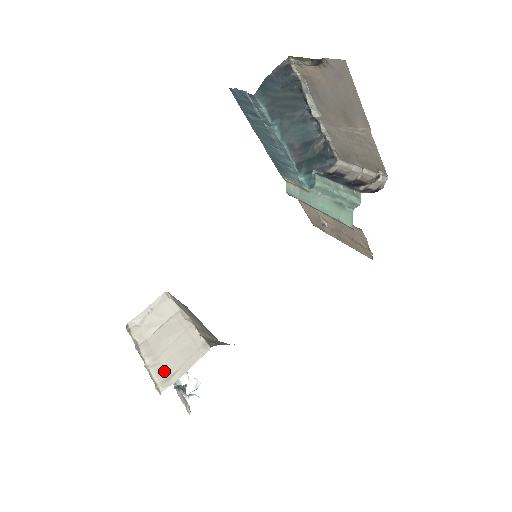
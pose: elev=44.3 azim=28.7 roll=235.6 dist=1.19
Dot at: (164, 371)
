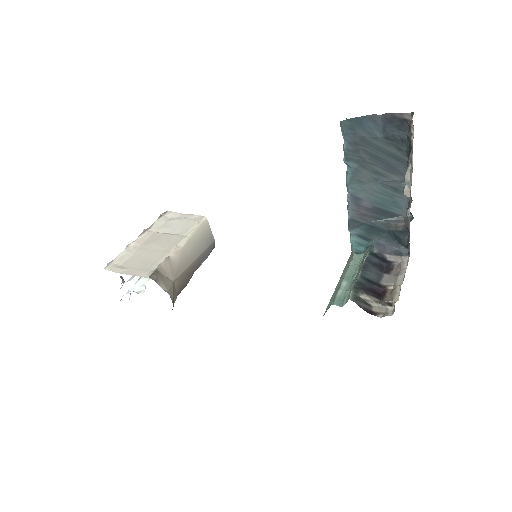
Dot at: (125, 260)
